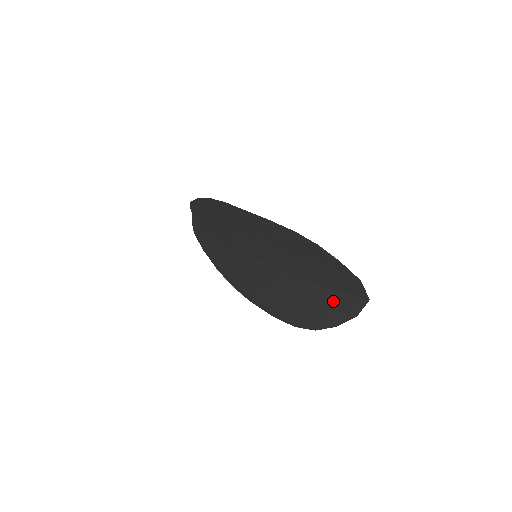
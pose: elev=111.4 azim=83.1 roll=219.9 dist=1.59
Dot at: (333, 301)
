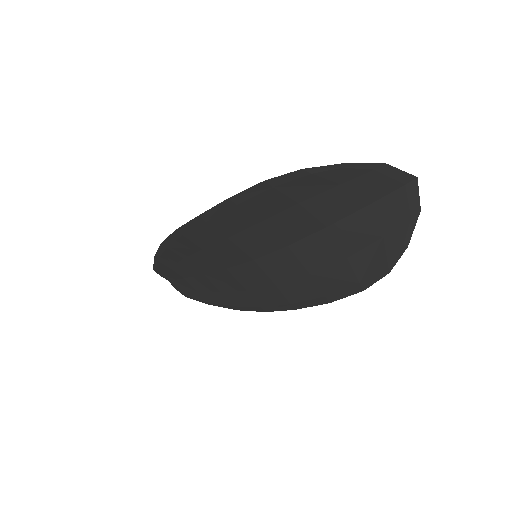
Dot at: (378, 221)
